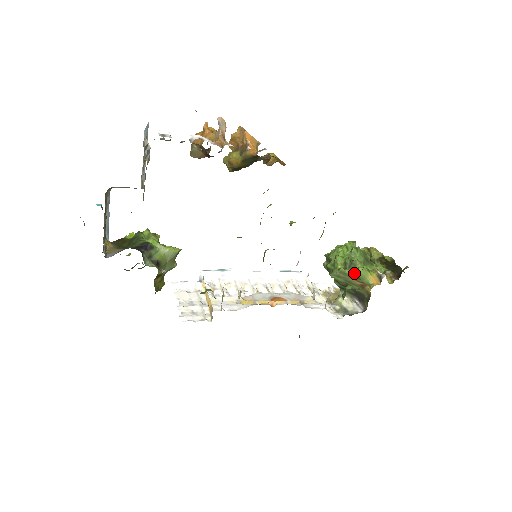
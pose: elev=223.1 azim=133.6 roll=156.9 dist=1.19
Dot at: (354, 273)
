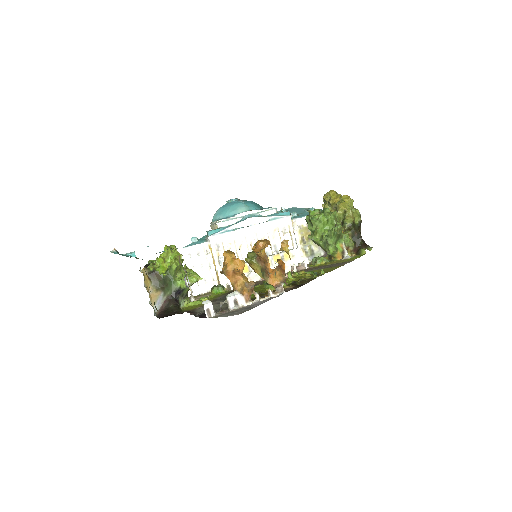
Dot at: (326, 250)
